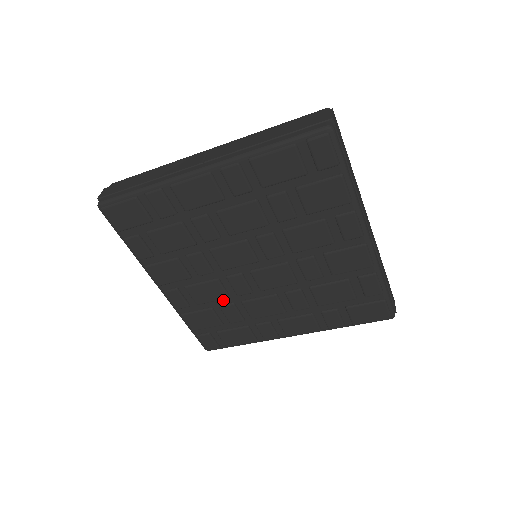
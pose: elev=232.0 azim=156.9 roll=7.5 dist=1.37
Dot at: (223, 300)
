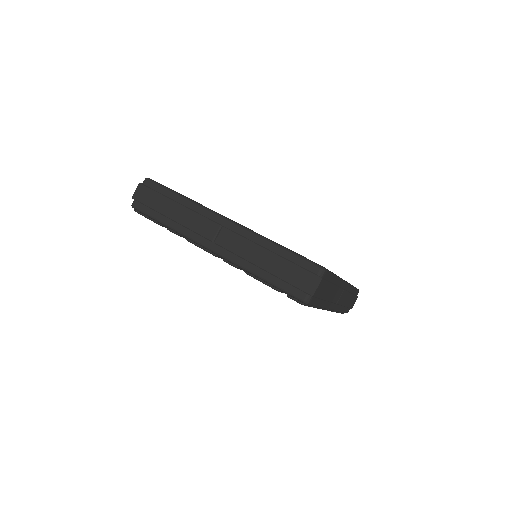
Dot at: occluded
